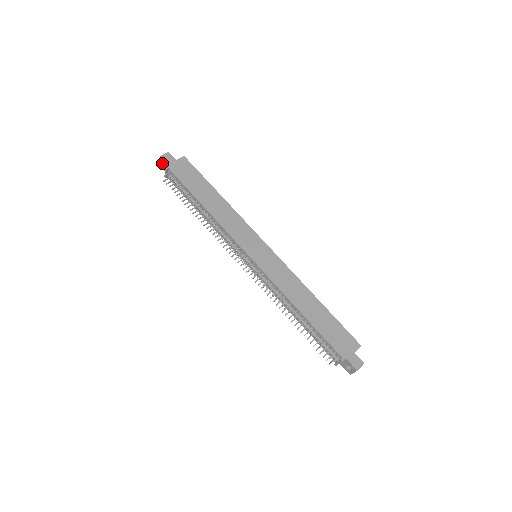
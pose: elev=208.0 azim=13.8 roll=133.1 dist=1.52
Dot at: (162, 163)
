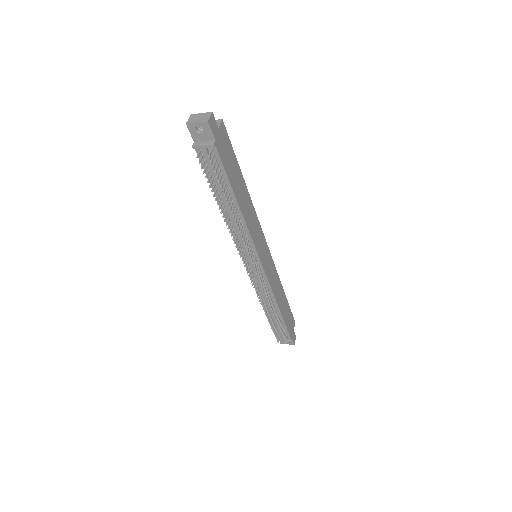
Dot at: (197, 125)
